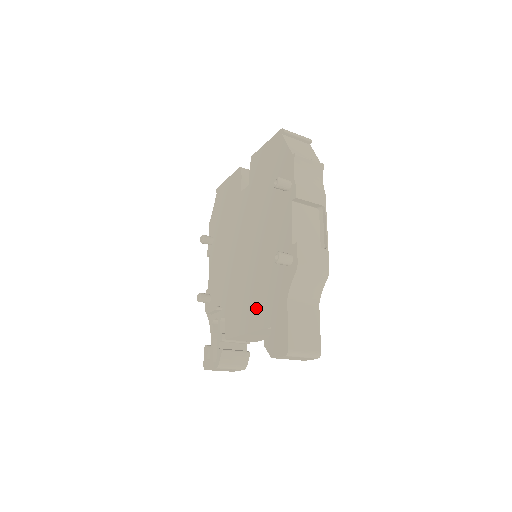
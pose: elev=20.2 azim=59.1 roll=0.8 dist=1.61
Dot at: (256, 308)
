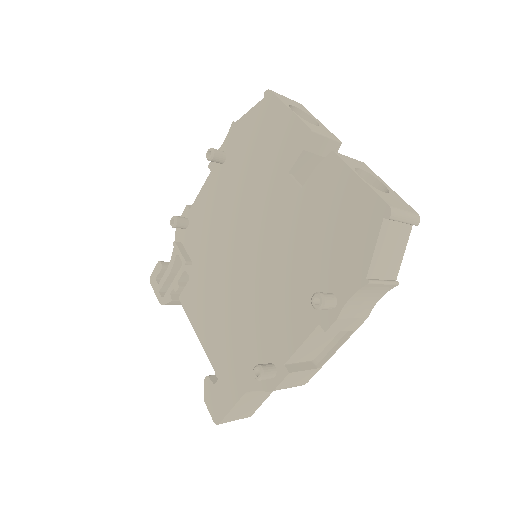
Dot at: (218, 338)
